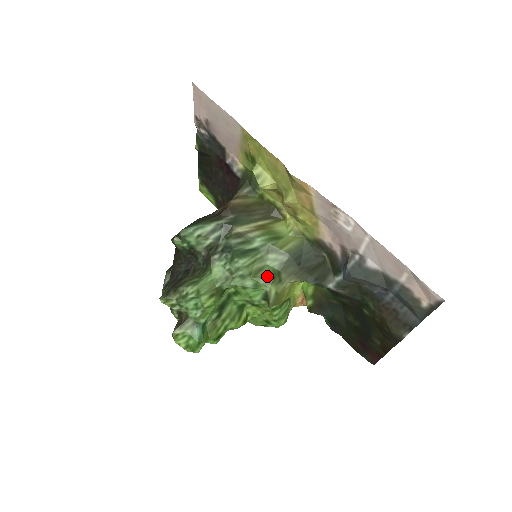
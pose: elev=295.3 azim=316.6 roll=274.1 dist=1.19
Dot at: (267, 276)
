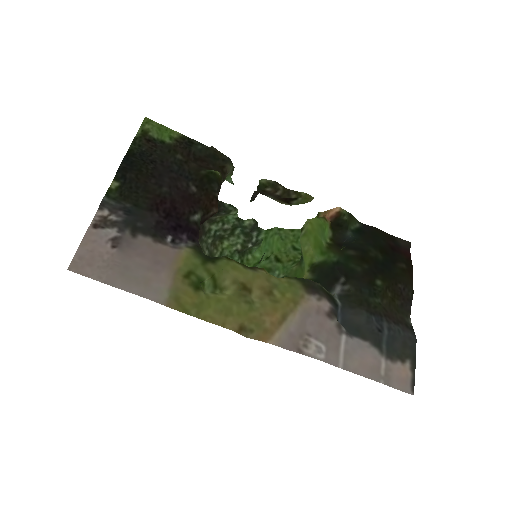
Dot at: occluded
